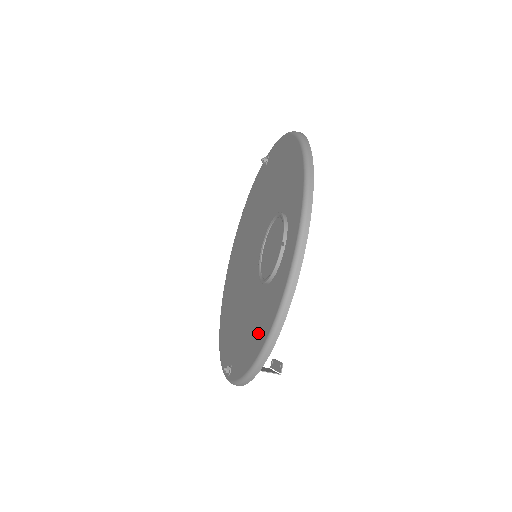
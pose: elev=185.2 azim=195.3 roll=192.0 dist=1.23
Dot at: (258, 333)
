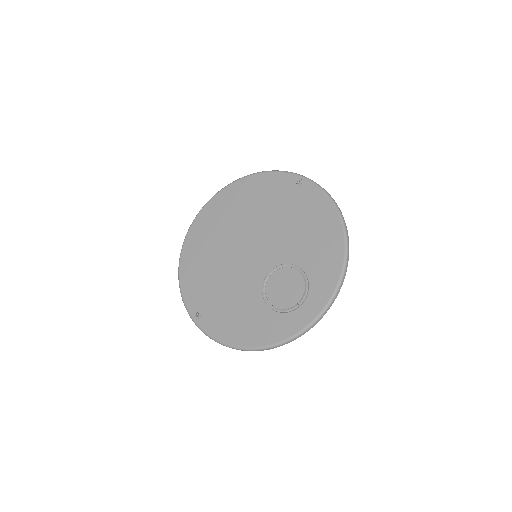
Dot at: (248, 332)
